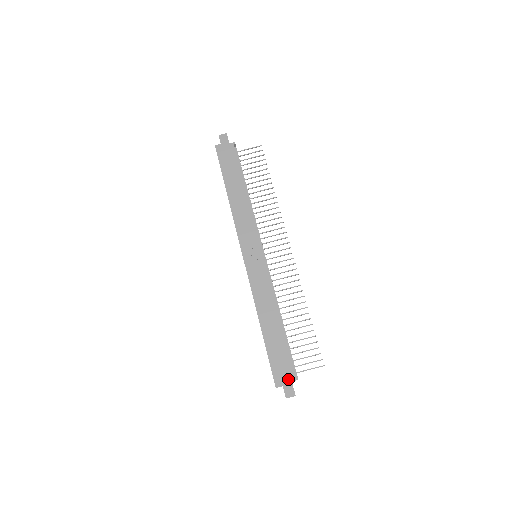
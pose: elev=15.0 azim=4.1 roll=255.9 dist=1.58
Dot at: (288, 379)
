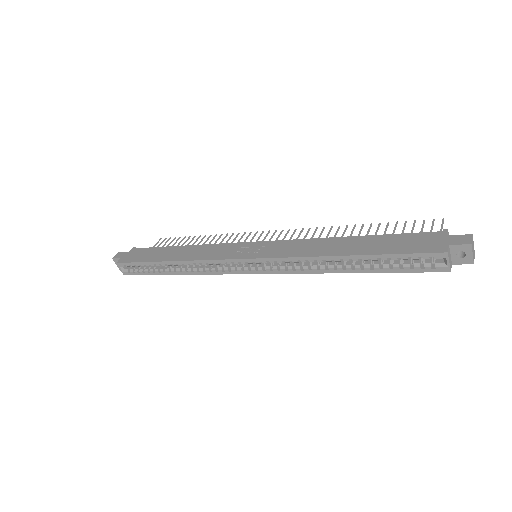
Dot at: (440, 239)
